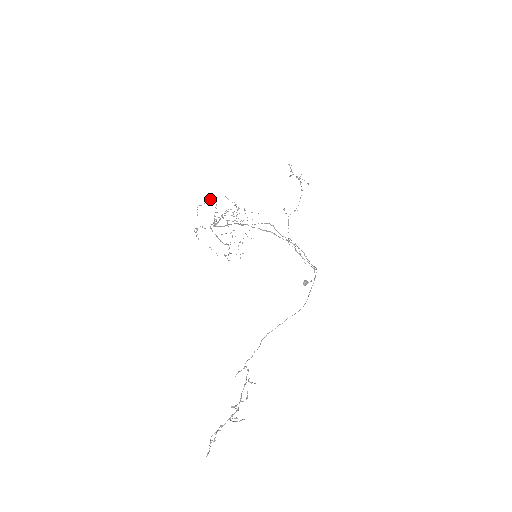
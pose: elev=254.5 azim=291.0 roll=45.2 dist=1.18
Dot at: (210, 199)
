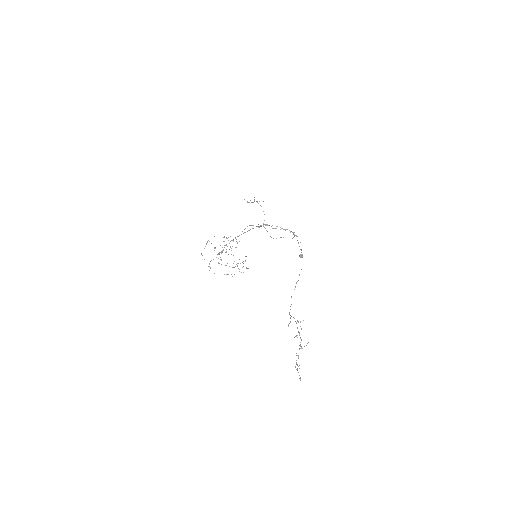
Dot at: (206, 244)
